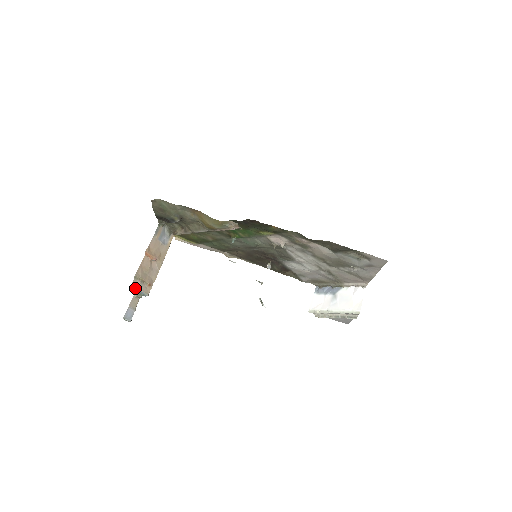
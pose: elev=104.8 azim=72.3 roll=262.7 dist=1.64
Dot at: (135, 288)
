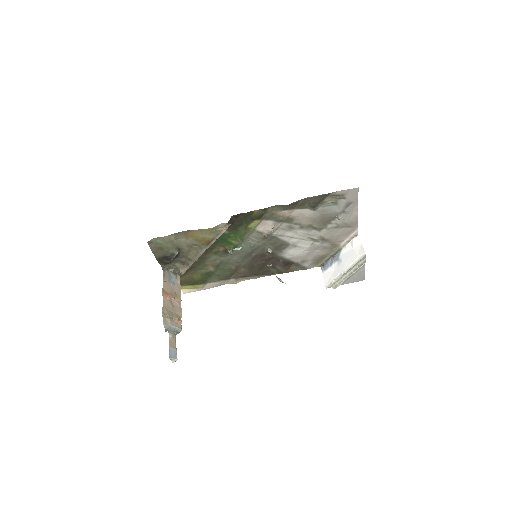
Dot at: (167, 326)
